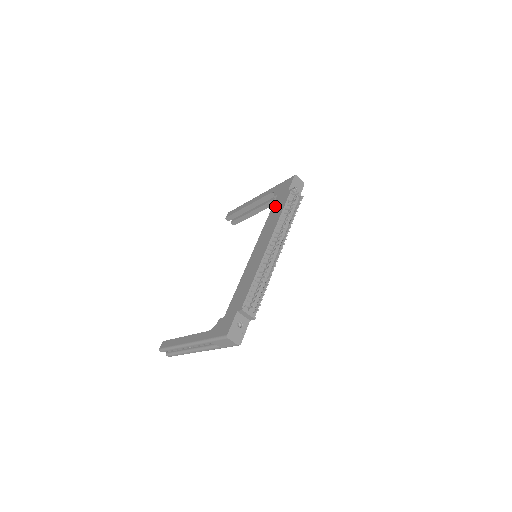
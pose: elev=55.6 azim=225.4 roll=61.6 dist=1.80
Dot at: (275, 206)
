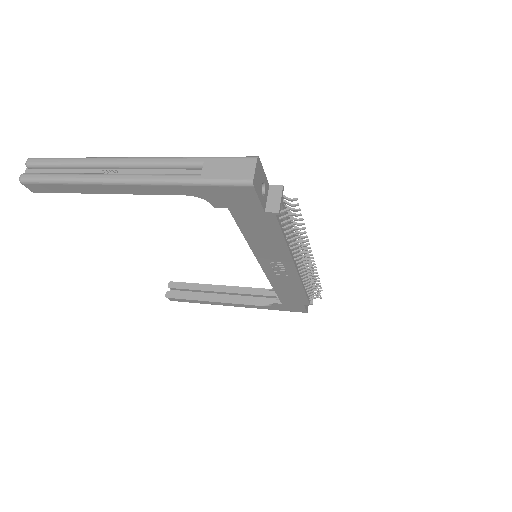
Dot at: occluded
